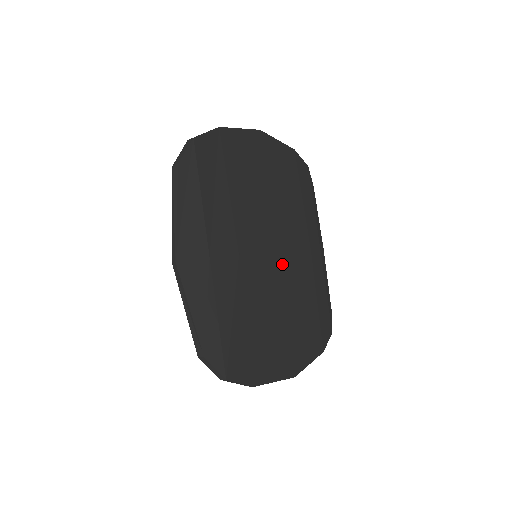
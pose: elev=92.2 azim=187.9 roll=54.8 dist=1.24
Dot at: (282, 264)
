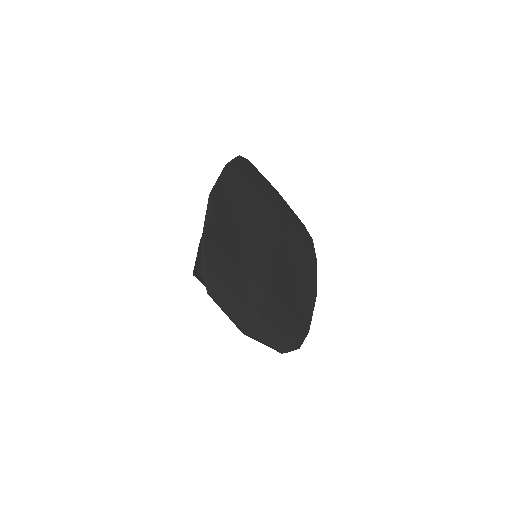
Dot at: (277, 254)
